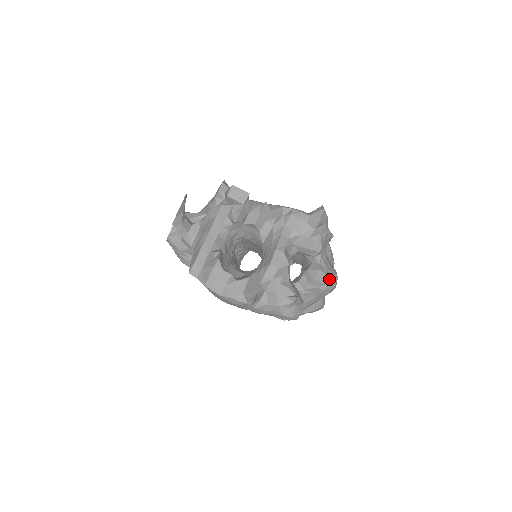
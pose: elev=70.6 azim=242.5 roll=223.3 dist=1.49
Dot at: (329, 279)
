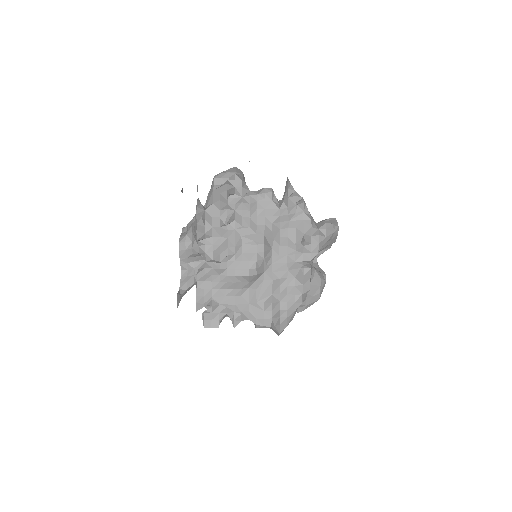
Dot at: (309, 306)
